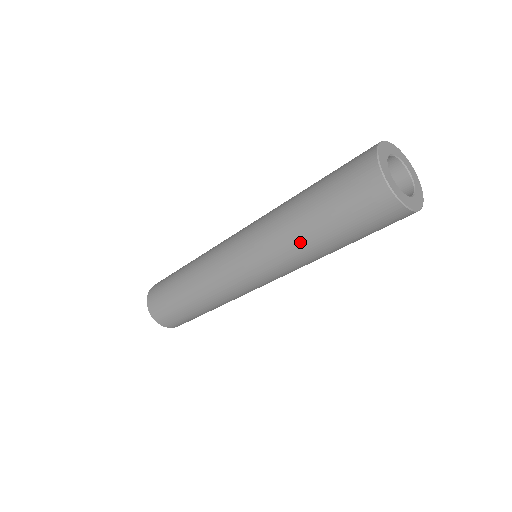
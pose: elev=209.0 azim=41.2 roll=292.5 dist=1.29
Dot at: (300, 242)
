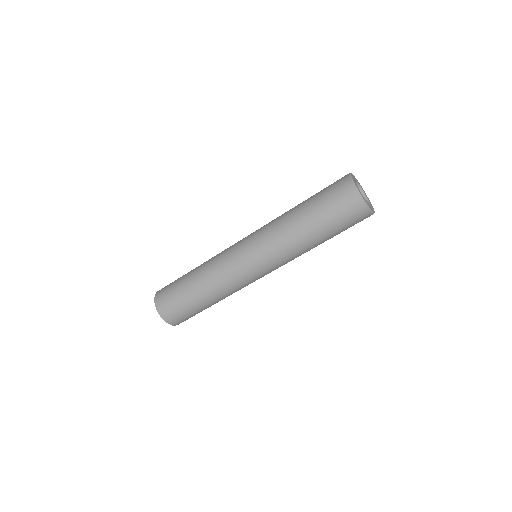
Dot at: (304, 242)
